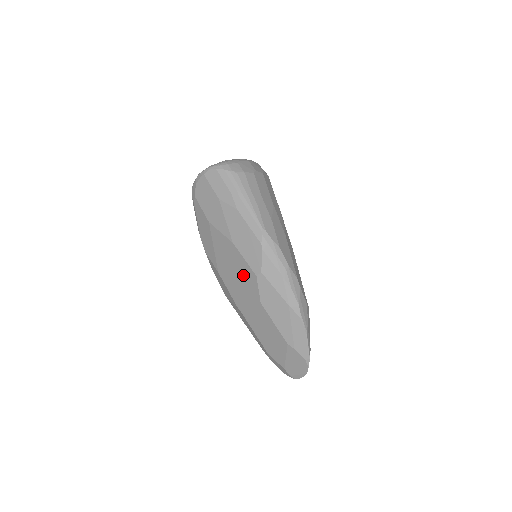
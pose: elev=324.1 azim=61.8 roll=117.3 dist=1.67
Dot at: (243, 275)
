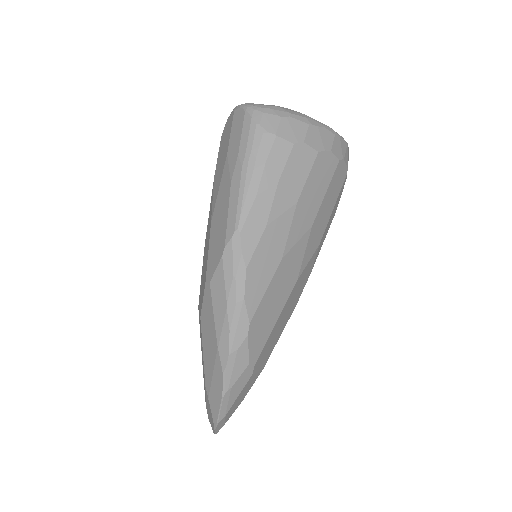
Dot at: (205, 269)
